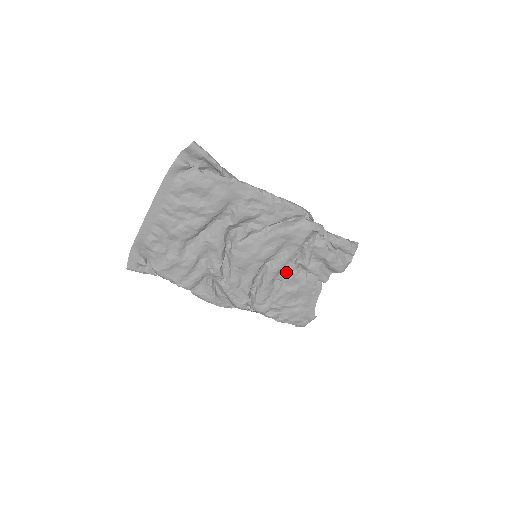
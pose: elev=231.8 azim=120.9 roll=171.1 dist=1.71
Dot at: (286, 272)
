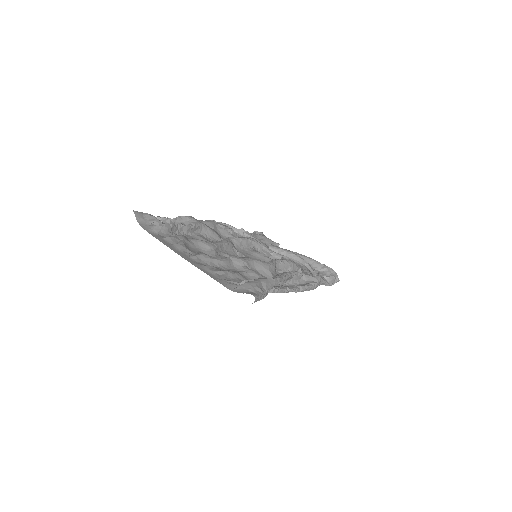
Dot at: occluded
